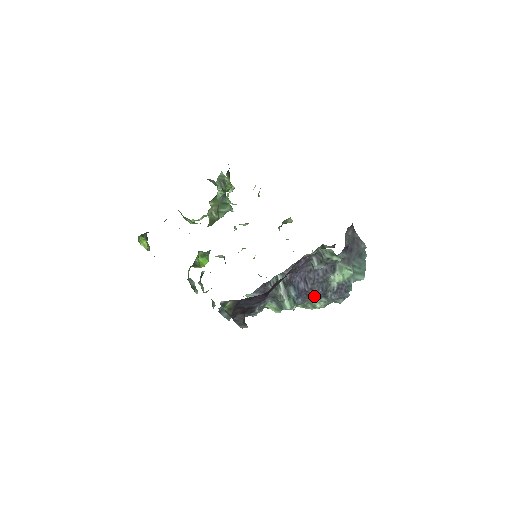
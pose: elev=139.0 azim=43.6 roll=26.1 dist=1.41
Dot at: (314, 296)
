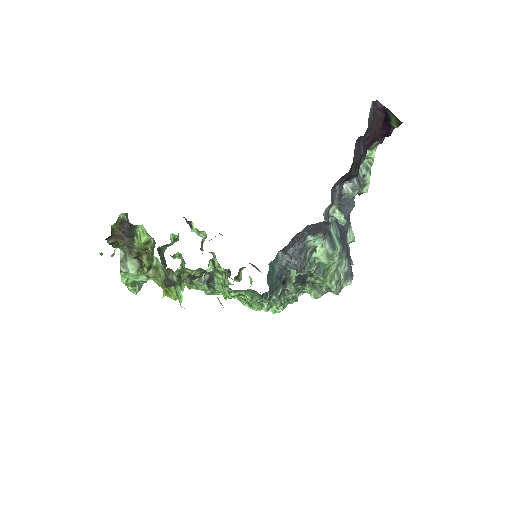
Dot at: (345, 248)
